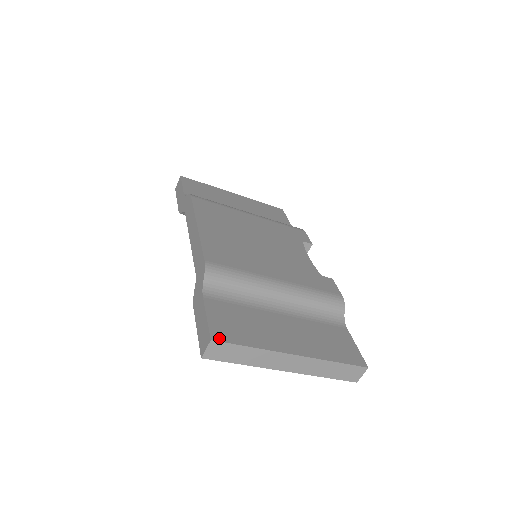
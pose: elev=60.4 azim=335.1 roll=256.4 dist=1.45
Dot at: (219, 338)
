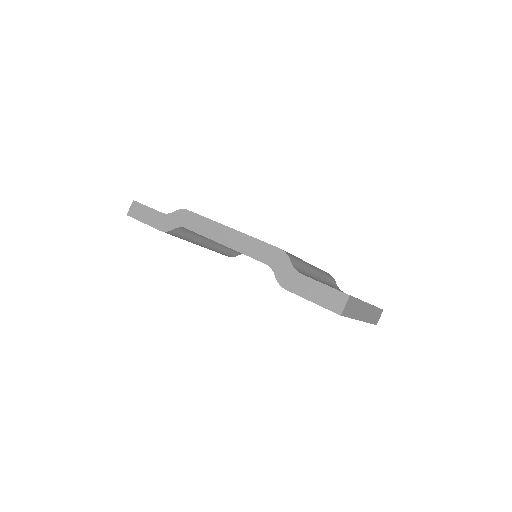
Dot at: occluded
